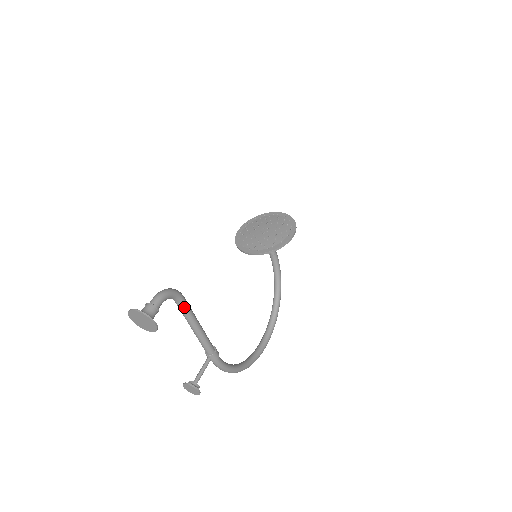
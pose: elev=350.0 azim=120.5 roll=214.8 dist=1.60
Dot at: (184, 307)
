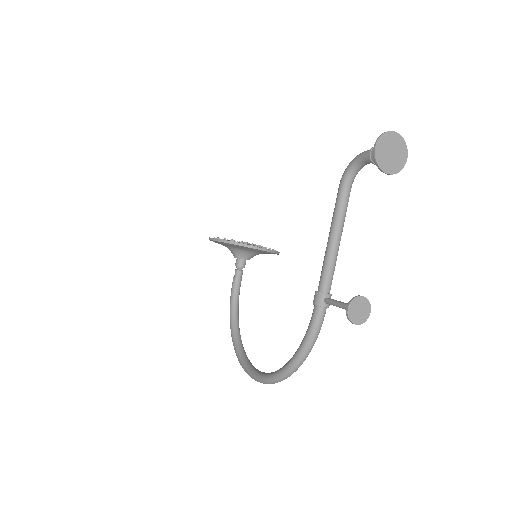
Dot at: occluded
